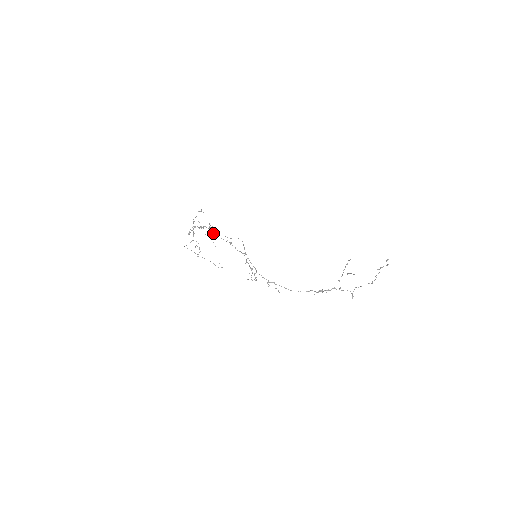
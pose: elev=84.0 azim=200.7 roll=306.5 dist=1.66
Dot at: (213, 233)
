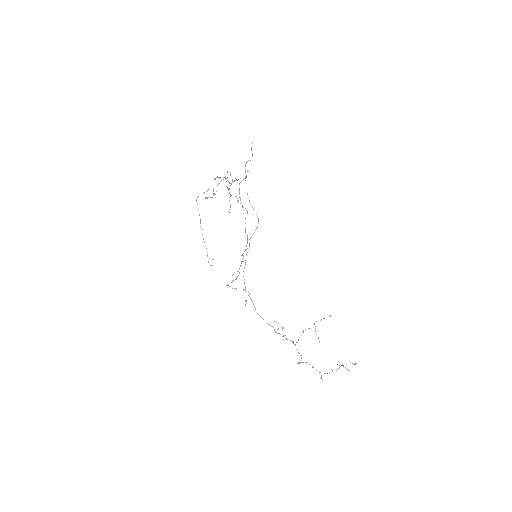
Dot at: (239, 191)
